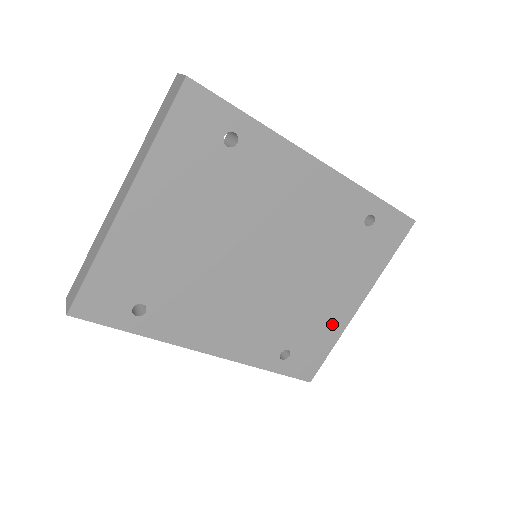
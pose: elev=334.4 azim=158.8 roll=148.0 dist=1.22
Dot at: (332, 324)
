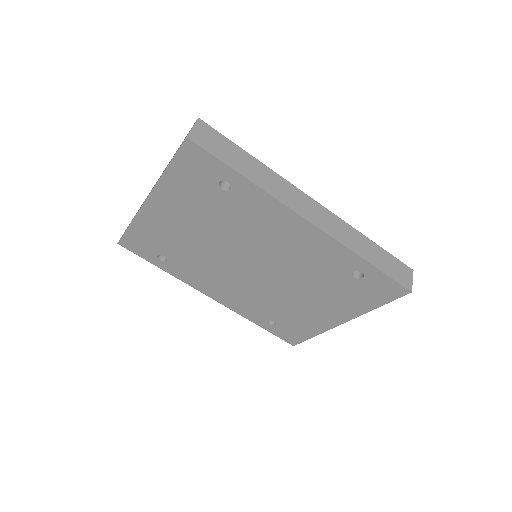
Dot at: (315, 323)
